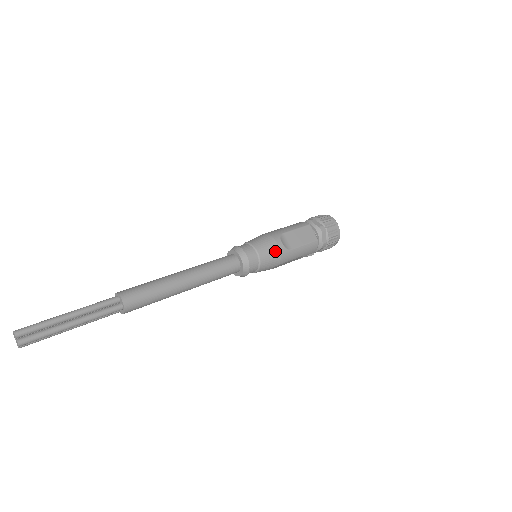
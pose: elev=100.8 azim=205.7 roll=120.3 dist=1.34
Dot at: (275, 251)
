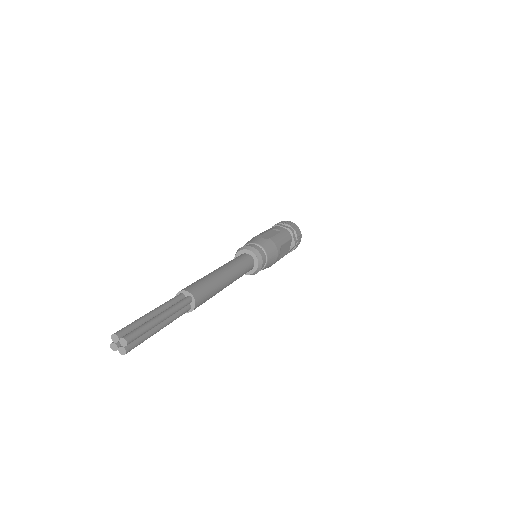
Dot at: (273, 263)
